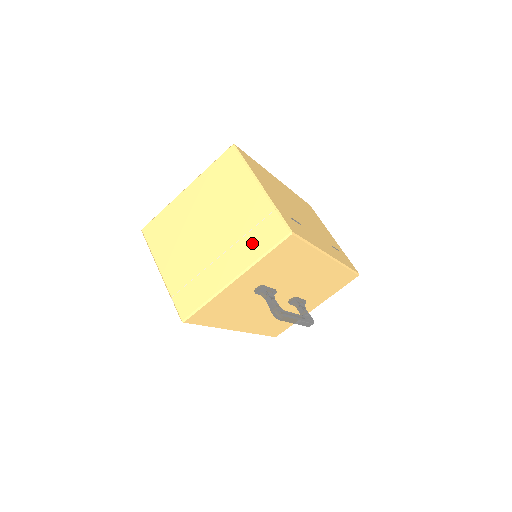
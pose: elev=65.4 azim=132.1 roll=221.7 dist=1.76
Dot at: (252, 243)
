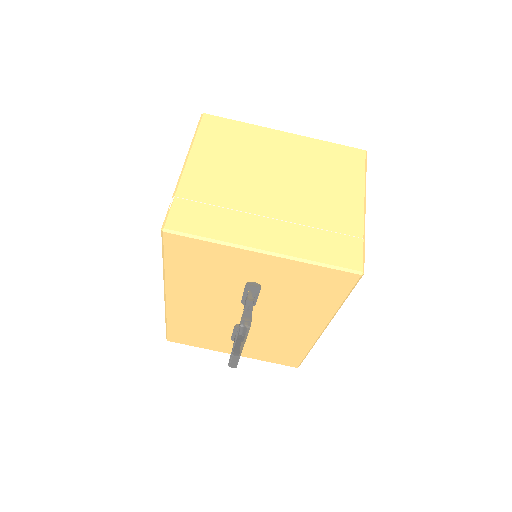
Dot at: (314, 241)
